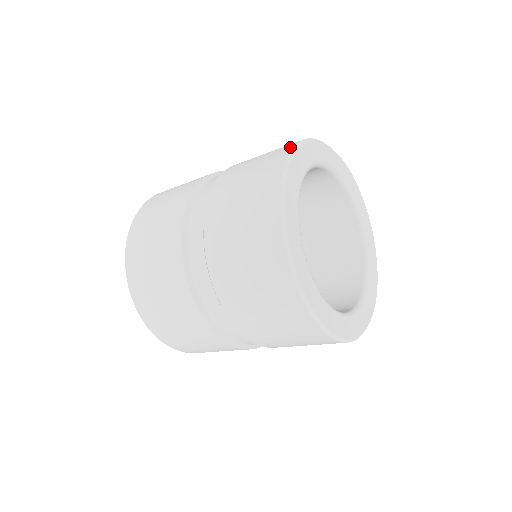
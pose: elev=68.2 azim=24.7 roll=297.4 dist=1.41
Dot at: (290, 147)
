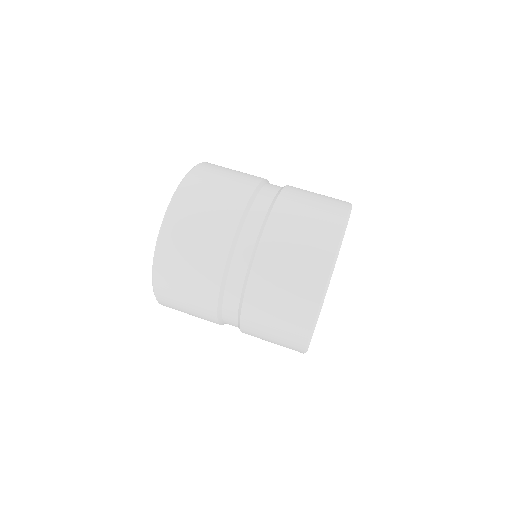
Dot at: occluded
